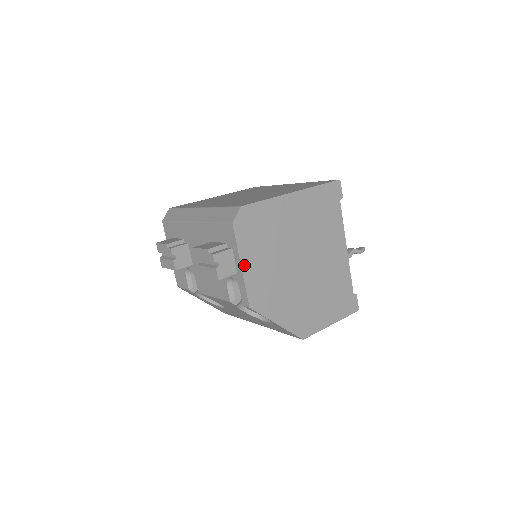
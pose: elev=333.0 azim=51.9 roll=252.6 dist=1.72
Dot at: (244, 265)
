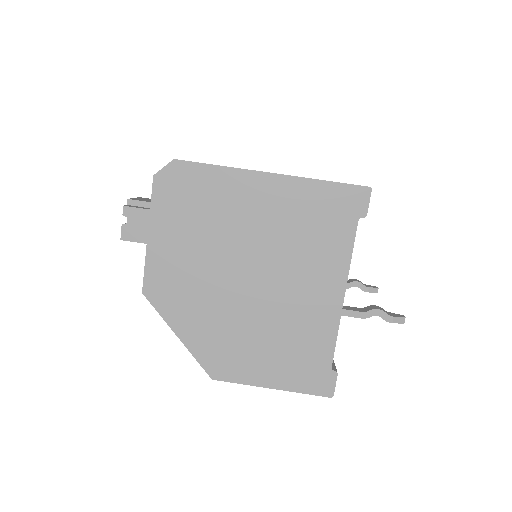
Dot at: (153, 236)
